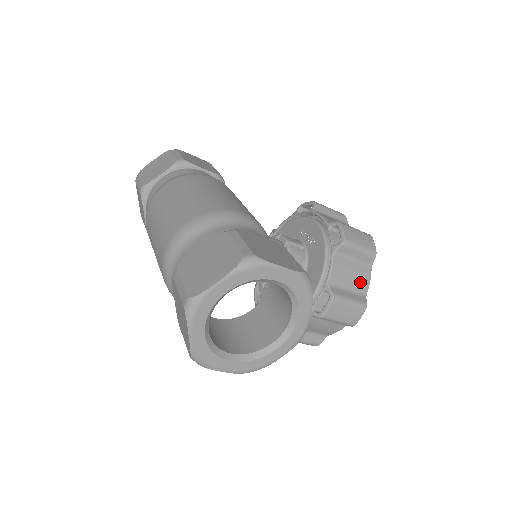
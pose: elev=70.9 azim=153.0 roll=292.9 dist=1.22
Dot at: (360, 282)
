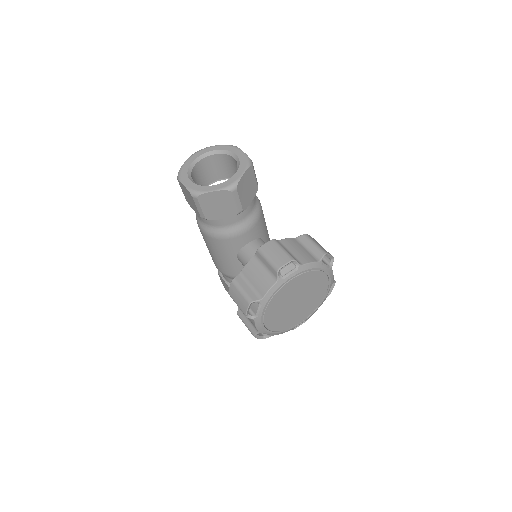
Dot at: (302, 257)
